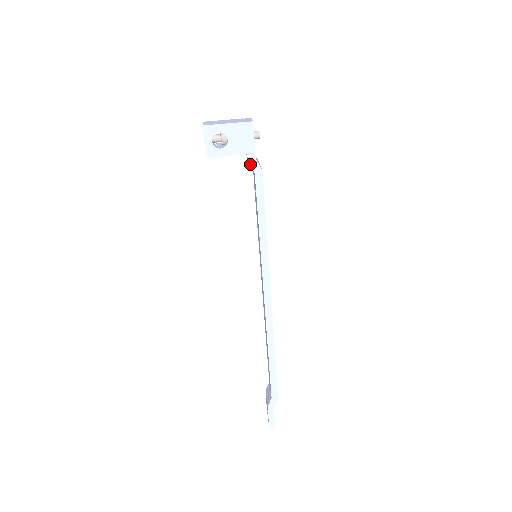
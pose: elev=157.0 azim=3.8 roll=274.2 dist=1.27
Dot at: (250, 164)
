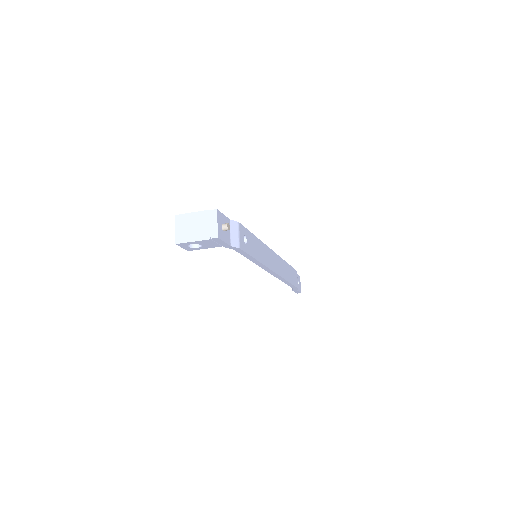
Dot at: occluded
